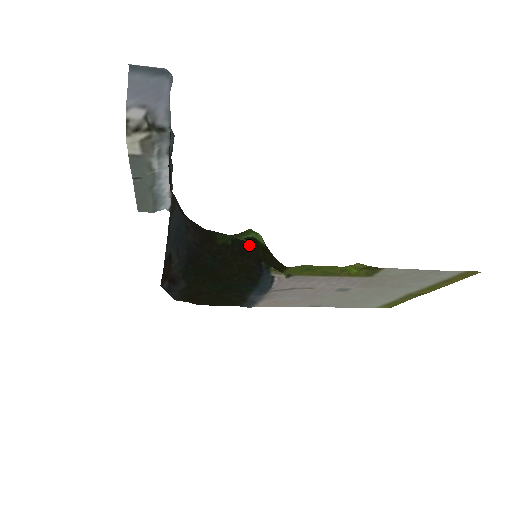
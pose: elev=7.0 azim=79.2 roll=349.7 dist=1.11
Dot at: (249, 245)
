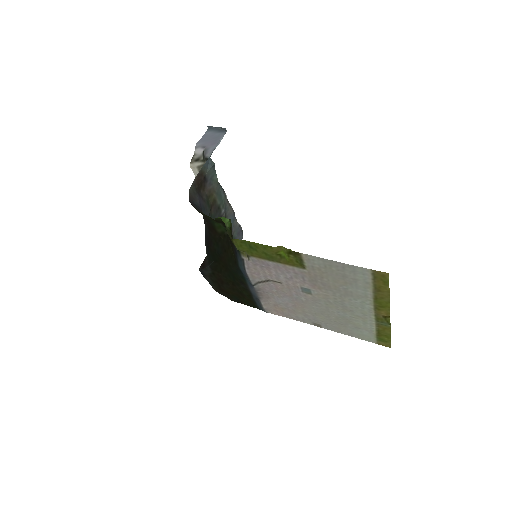
Dot at: occluded
